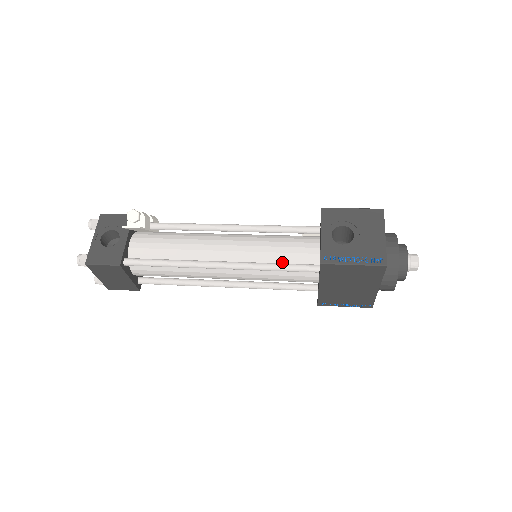
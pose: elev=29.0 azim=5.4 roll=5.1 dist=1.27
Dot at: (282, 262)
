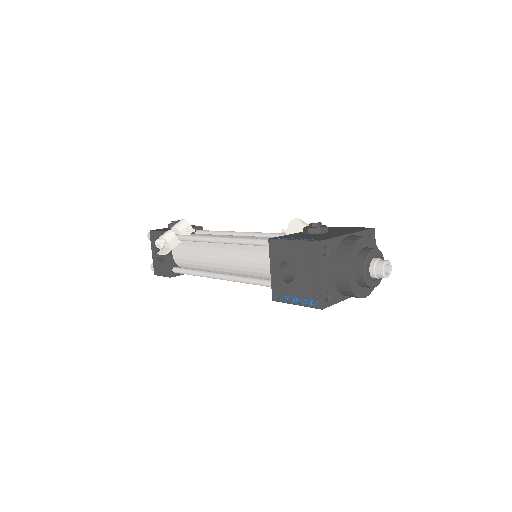
Dot at: (265, 275)
